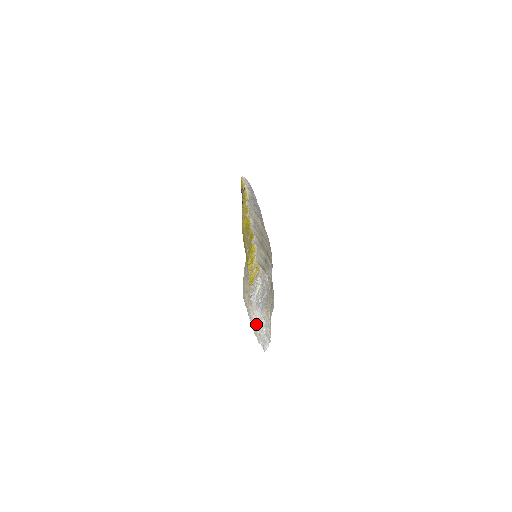
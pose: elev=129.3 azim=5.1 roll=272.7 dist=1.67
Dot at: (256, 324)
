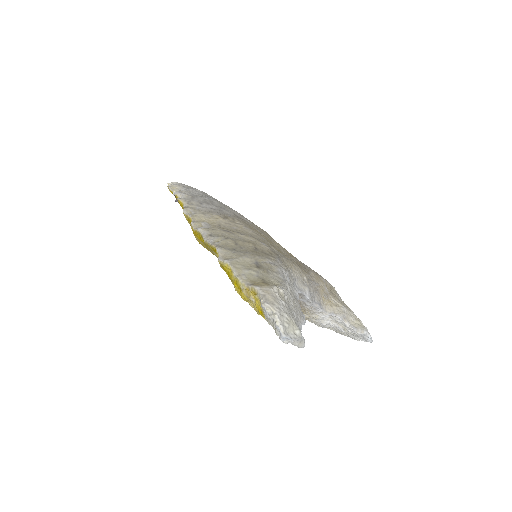
Dot at: (332, 326)
